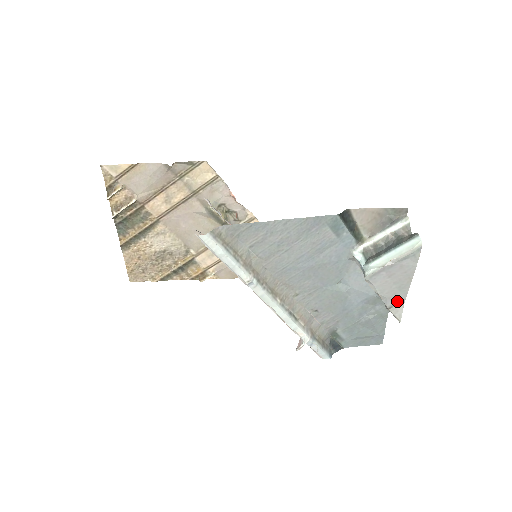
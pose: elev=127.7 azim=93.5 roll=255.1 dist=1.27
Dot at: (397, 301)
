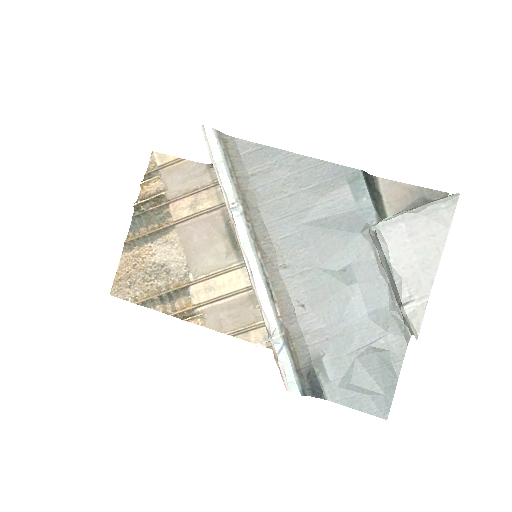
Dot at: (417, 293)
